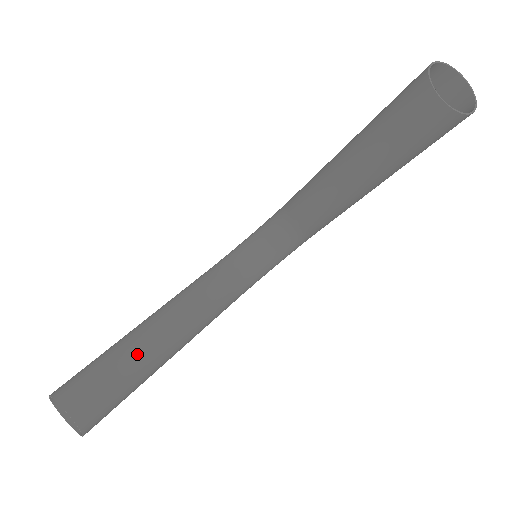
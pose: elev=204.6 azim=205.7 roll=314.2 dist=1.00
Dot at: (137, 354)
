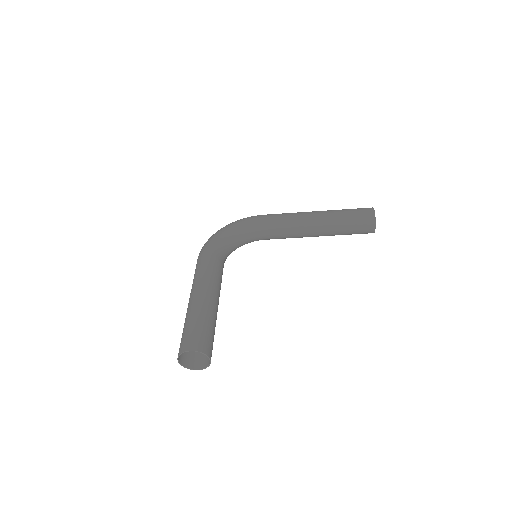
Dot at: (216, 318)
